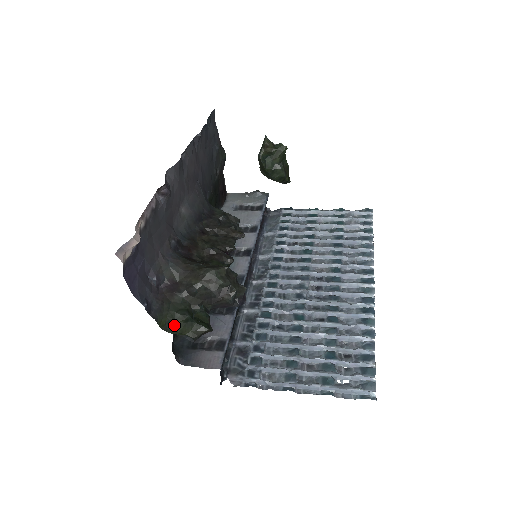
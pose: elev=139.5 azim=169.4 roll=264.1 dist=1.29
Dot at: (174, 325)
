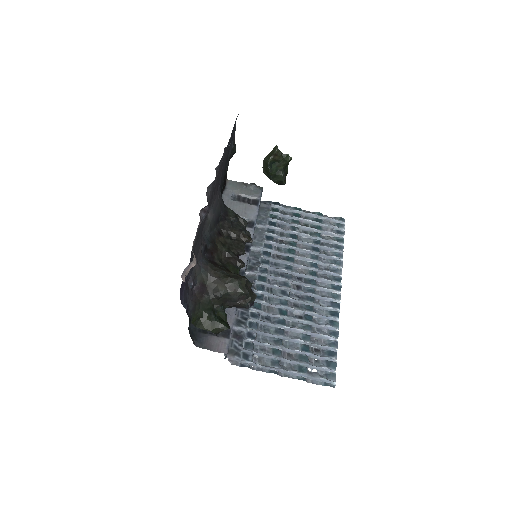
Dot at: (202, 321)
